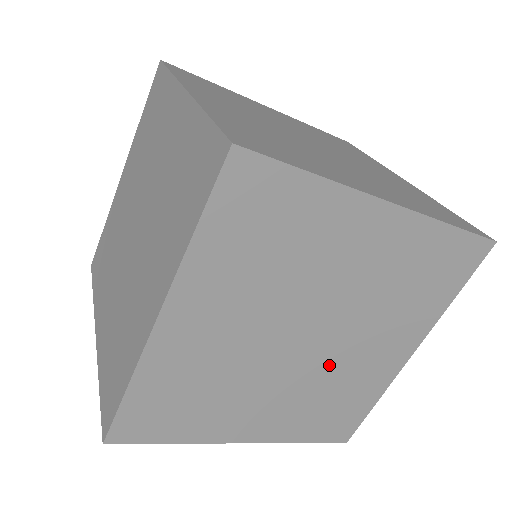
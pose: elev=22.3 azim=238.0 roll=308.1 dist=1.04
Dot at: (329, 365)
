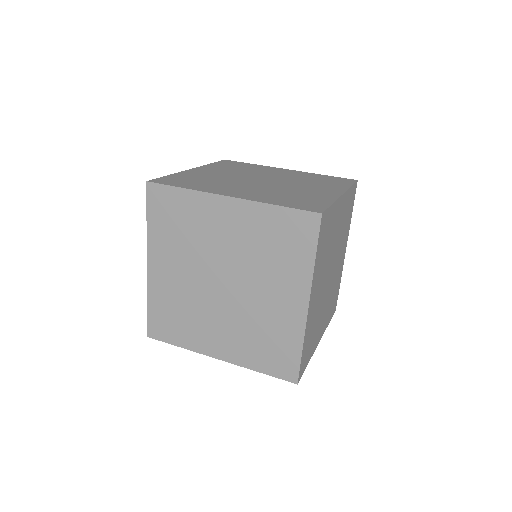
Dot at: (333, 278)
